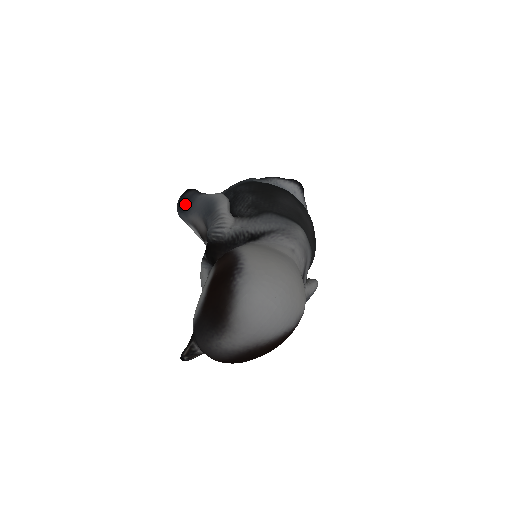
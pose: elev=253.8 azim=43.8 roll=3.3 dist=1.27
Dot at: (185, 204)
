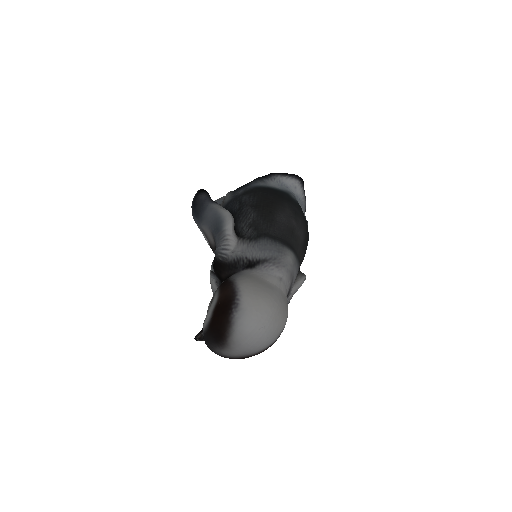
Dot at: (198, 209)
